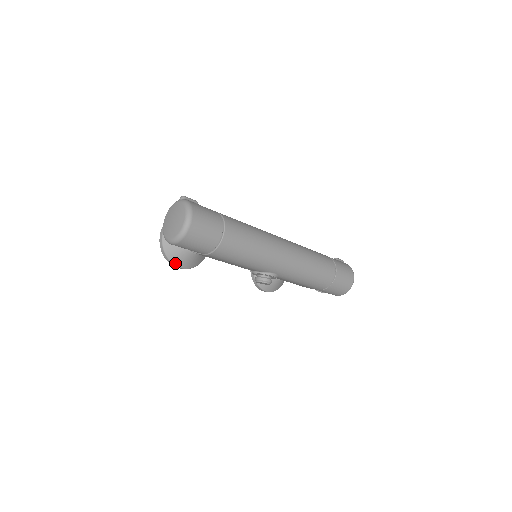
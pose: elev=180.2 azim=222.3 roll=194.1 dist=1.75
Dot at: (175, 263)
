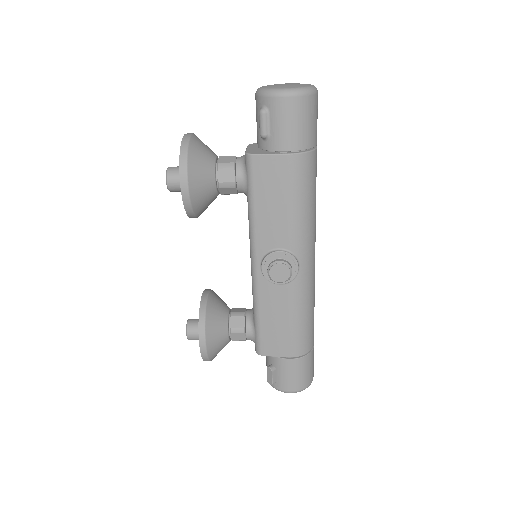
Dot at: (190, 173)
